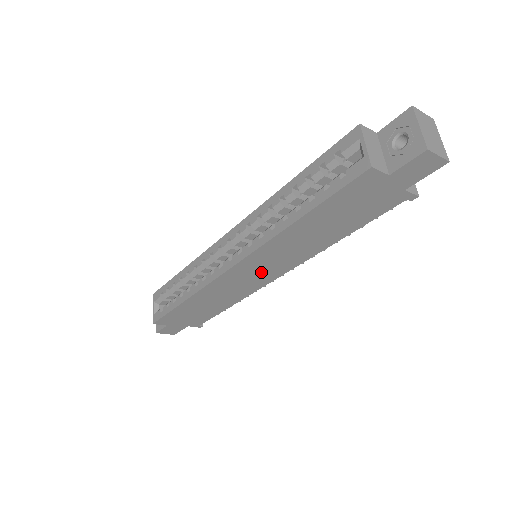
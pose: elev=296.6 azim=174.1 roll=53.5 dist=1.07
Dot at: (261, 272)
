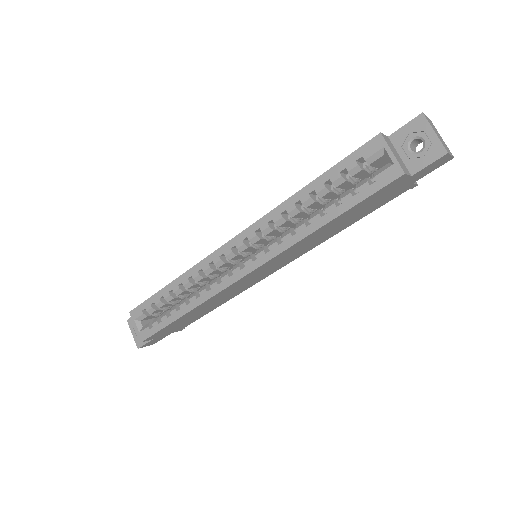
Dot at: (267, 271)
